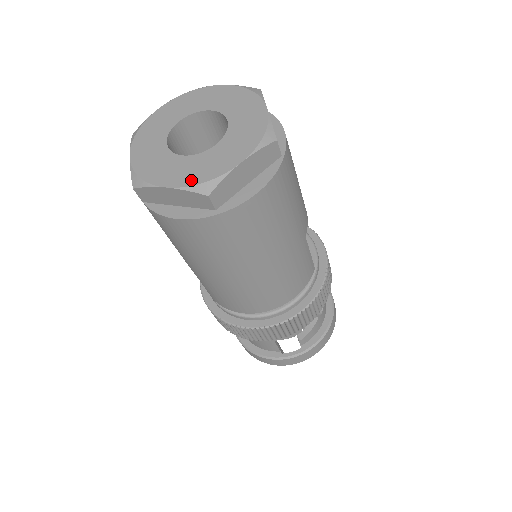
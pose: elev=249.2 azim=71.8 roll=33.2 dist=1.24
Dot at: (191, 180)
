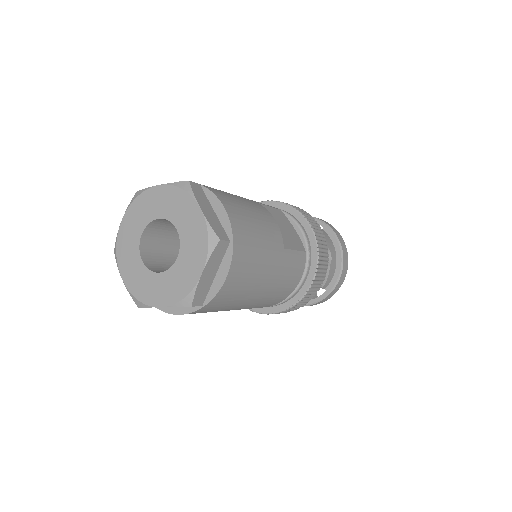
Dot at: (174, 298)
